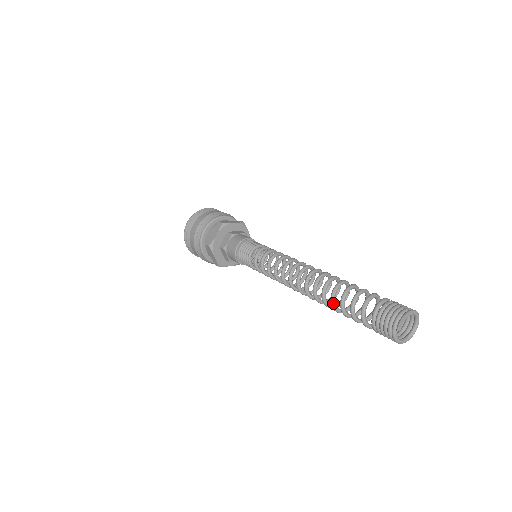
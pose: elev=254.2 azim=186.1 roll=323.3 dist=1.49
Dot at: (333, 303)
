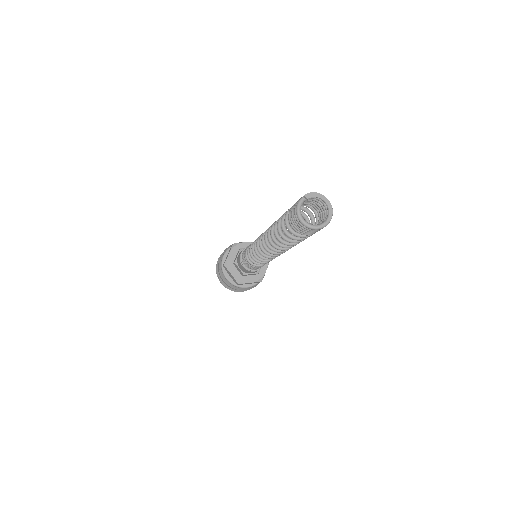
Dot at: occluded
